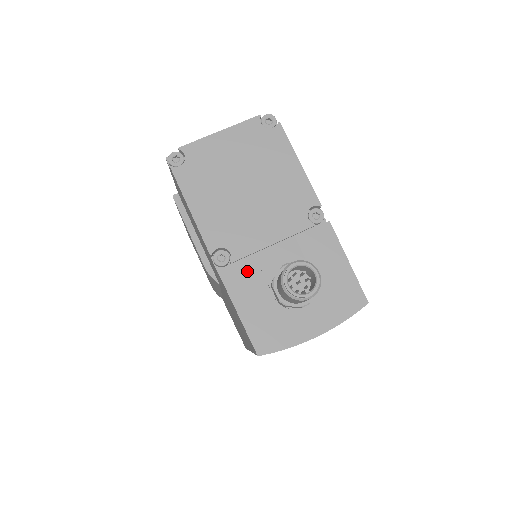
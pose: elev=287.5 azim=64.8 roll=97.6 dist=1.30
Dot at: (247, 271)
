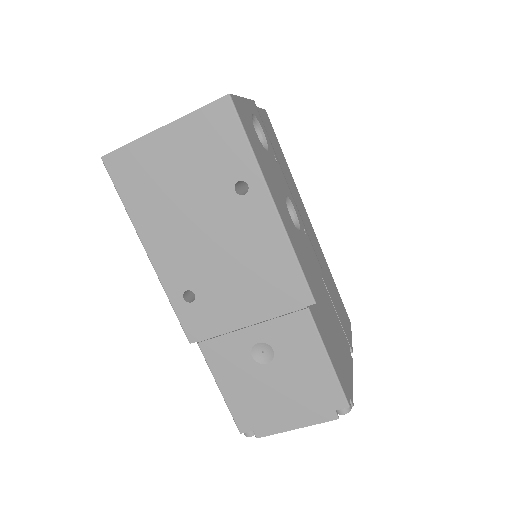
Dot at: occluded
